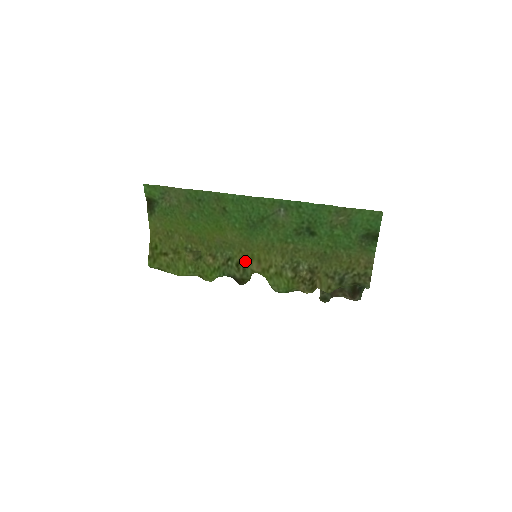
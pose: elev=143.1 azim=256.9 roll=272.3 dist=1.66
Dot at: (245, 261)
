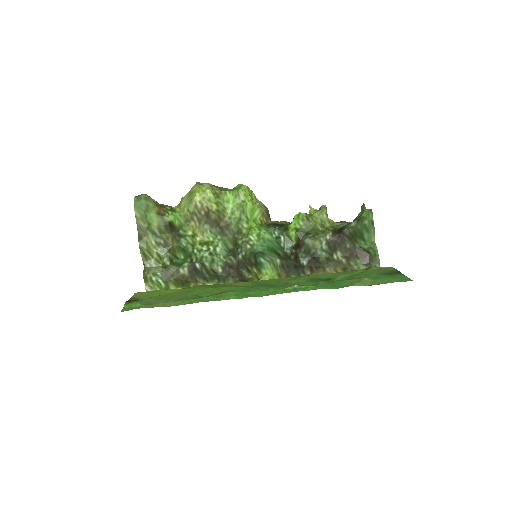
Dot at: occluded
